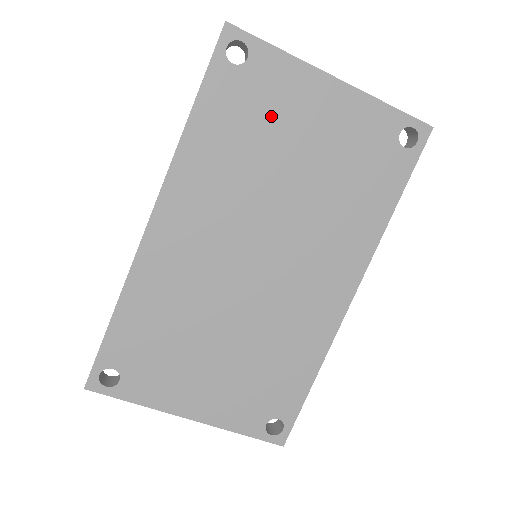
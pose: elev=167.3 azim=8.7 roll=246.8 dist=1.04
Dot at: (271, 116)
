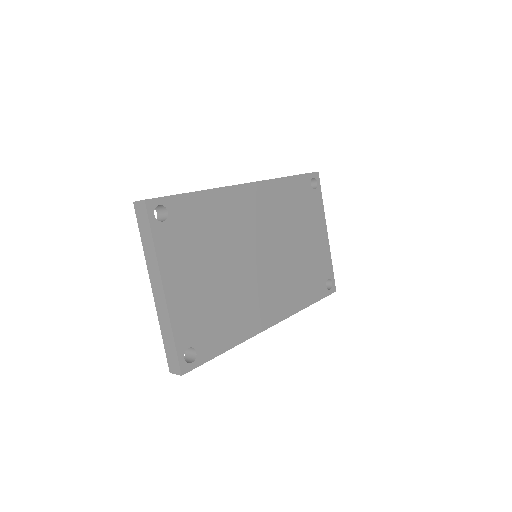
Dot at: (306, 215)
